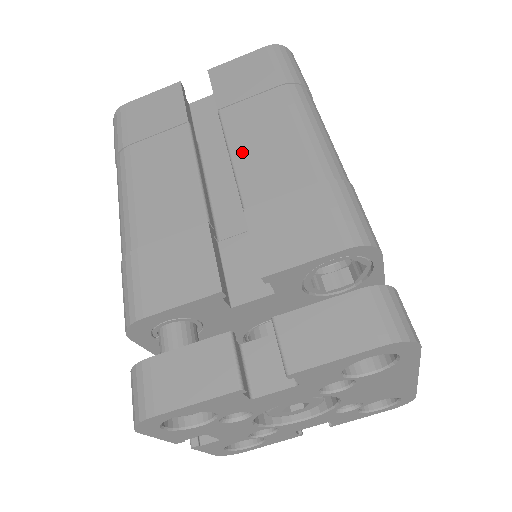
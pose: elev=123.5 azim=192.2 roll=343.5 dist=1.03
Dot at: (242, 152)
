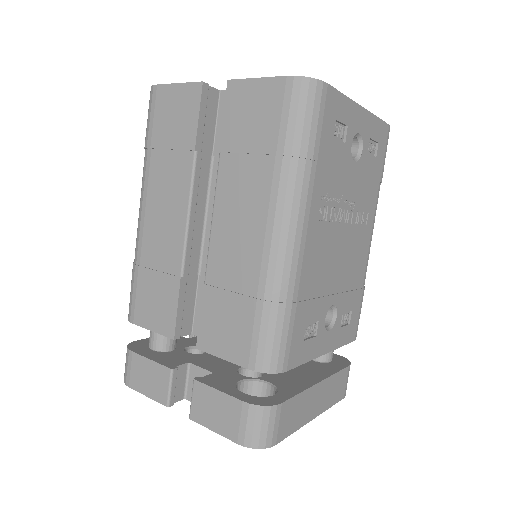
Dot at: (220, 222)
